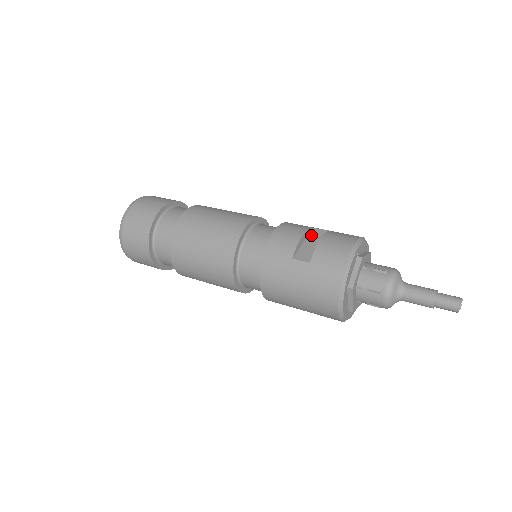
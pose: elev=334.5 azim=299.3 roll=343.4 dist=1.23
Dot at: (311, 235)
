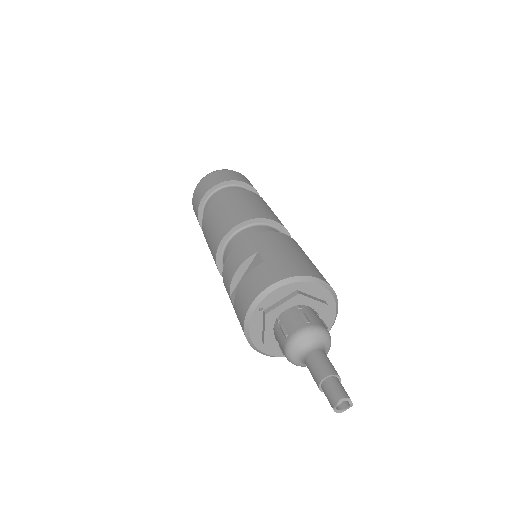
Dot at: (251, 265)
